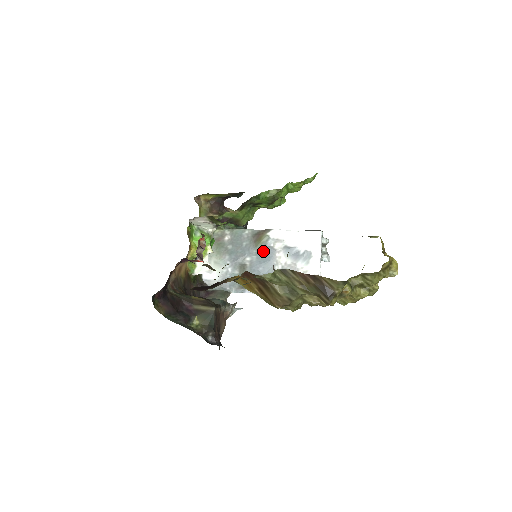
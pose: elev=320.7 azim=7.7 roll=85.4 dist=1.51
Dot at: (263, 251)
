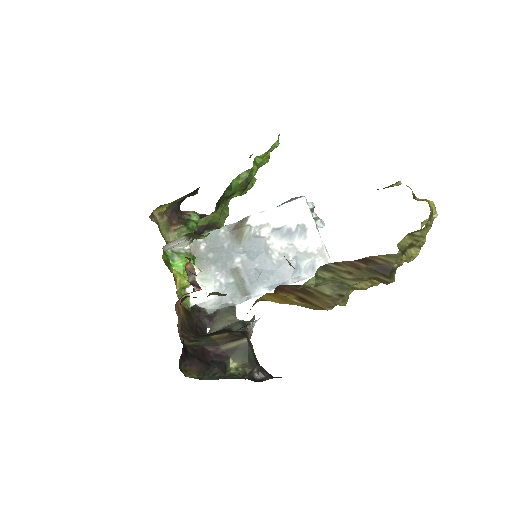
Dot at: (251, 245)
